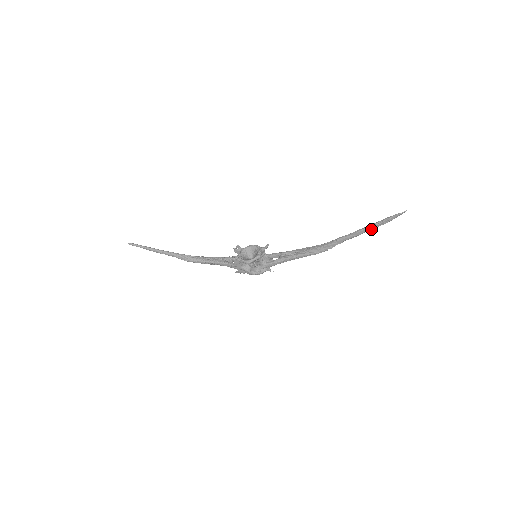
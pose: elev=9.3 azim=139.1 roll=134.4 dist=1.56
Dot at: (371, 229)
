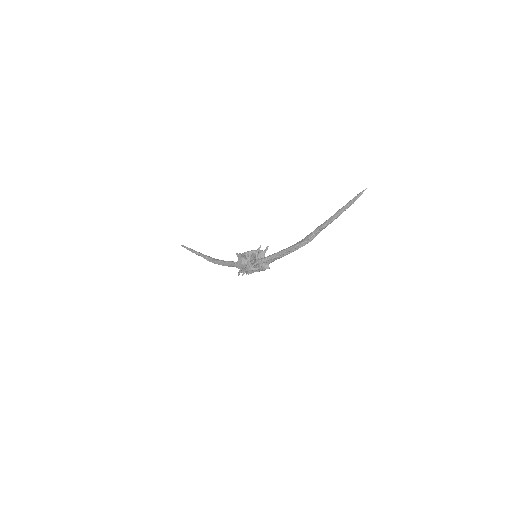
Dot at: (340, 214)
